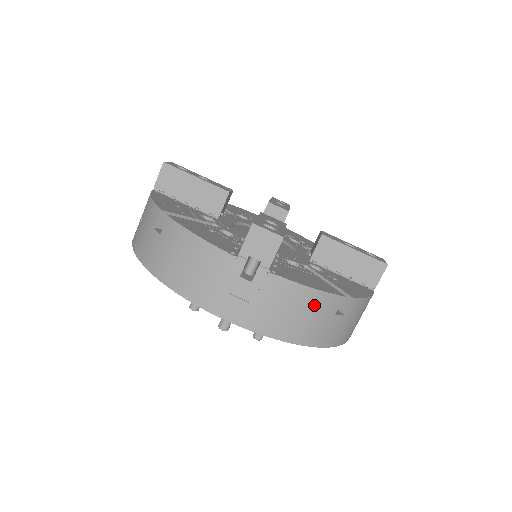
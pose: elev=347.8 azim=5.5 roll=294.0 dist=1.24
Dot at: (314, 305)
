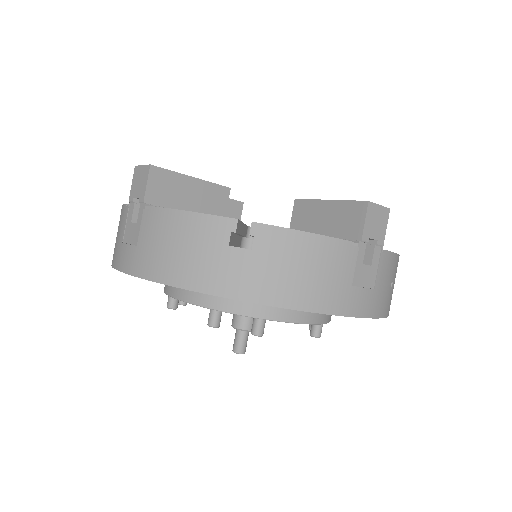
Dot at: (191, 232)
